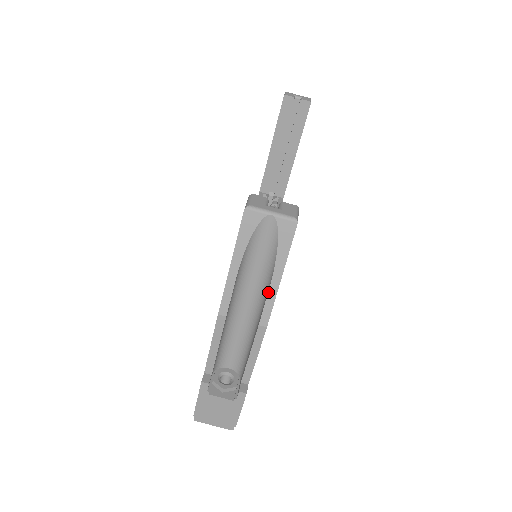
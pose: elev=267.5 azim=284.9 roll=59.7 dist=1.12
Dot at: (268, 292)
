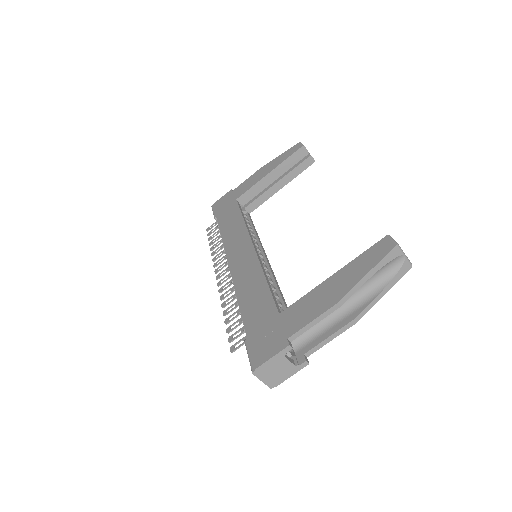
Dot at: (372, 301)
